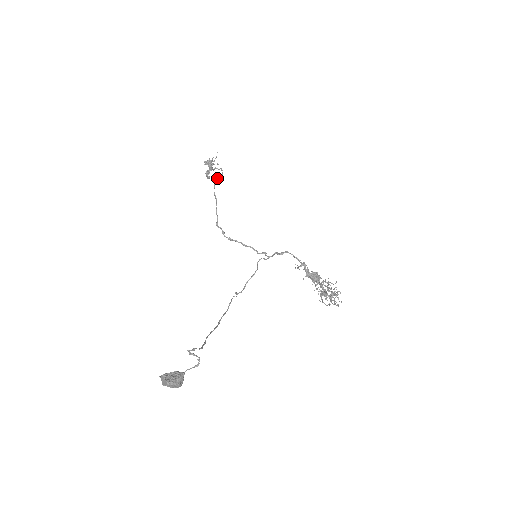
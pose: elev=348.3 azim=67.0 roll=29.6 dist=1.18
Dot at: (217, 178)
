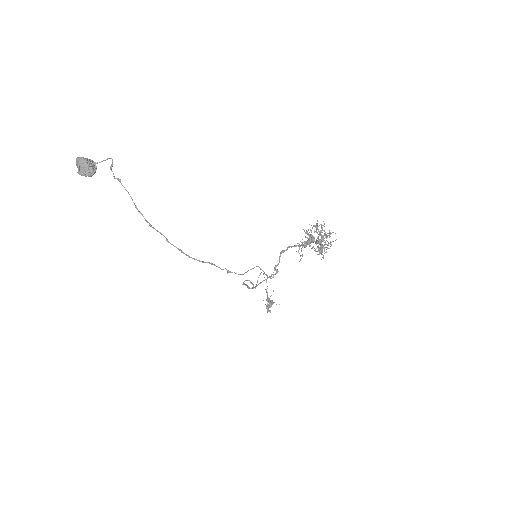
Dot at: occluded
